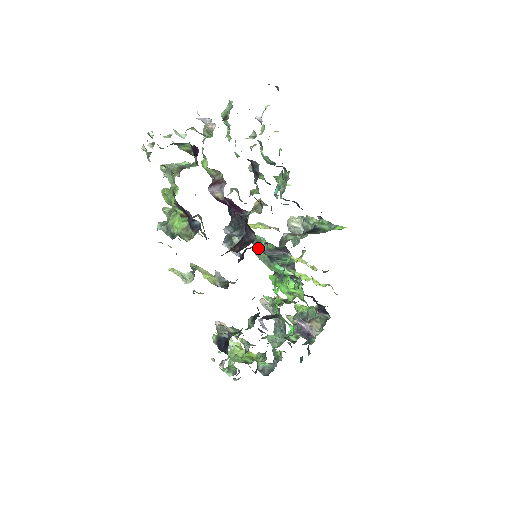
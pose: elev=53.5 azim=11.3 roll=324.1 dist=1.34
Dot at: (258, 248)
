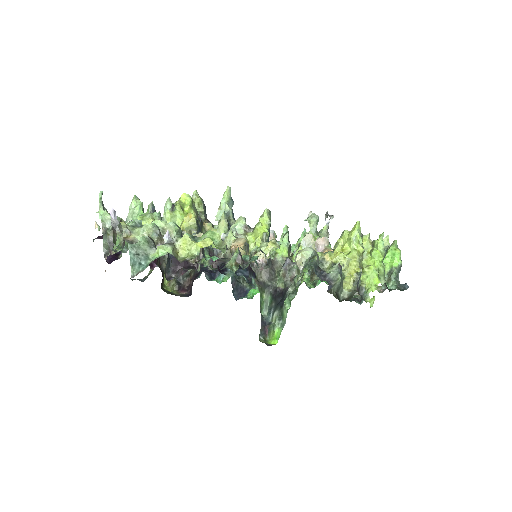
Dot at: occluded
